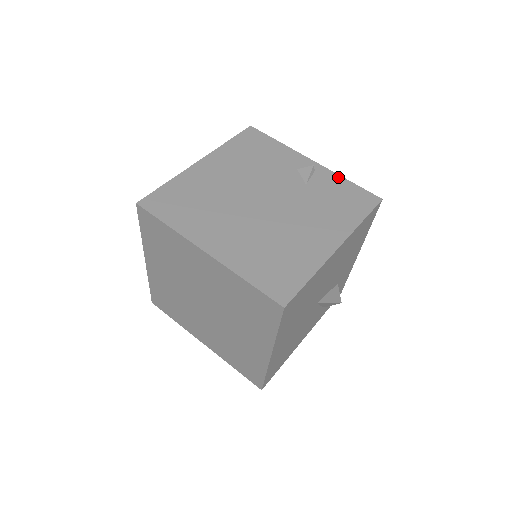
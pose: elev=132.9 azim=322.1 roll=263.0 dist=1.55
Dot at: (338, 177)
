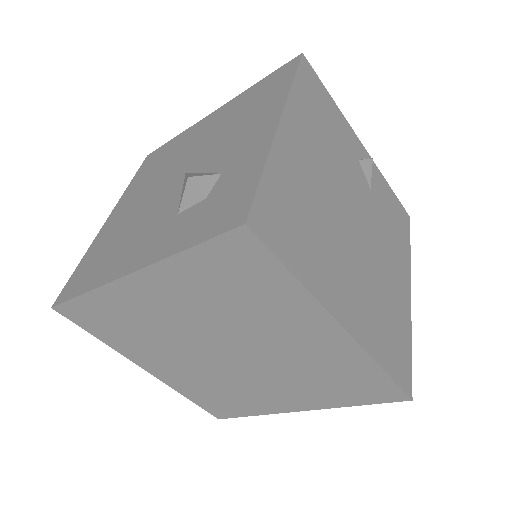
Dot at: (383, 179)
